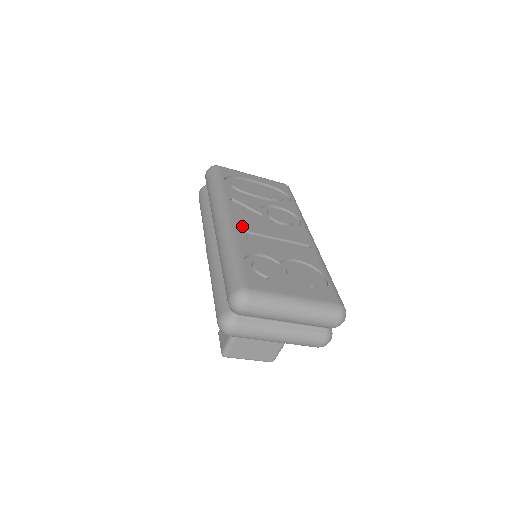
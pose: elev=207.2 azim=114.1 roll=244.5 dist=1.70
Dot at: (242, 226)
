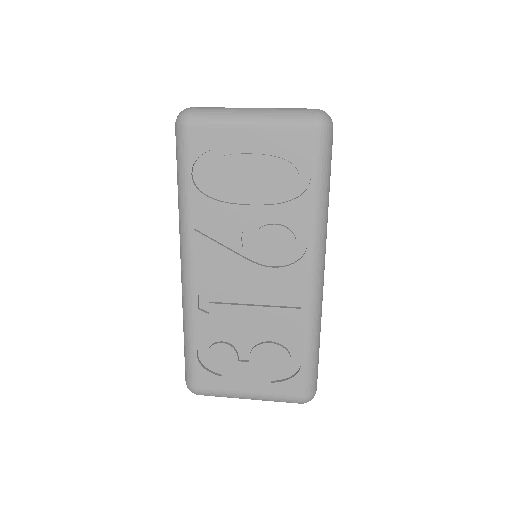
Dot at: (205, 288)
